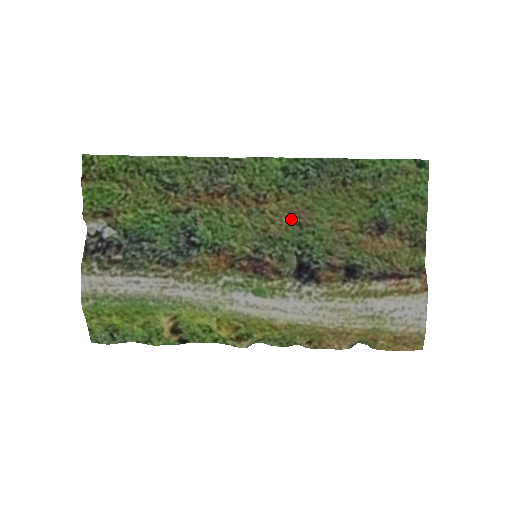
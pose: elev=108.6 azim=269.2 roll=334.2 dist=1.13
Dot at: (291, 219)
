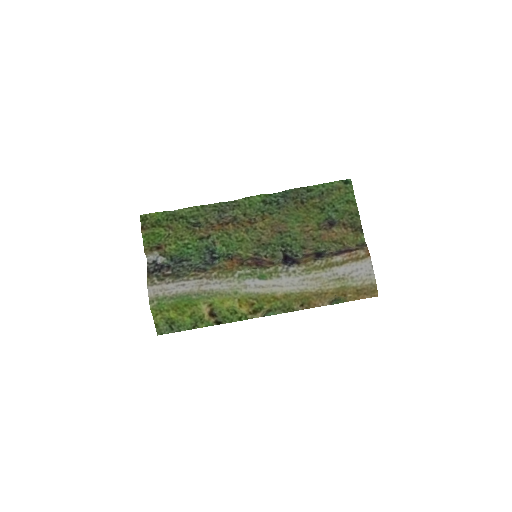
Dot at: (274, 230)
